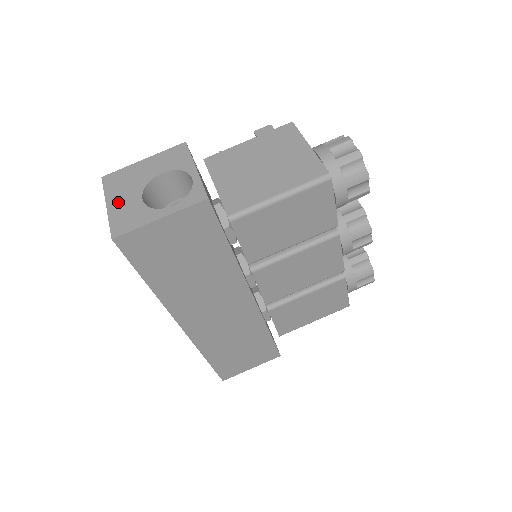
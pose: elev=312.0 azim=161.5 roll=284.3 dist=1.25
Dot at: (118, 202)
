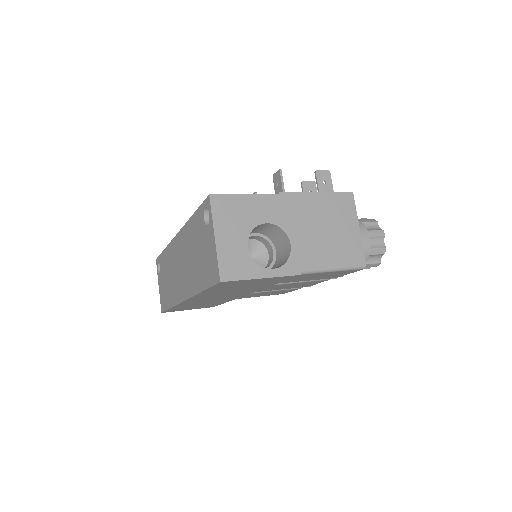
Dot at: (226, 239)
